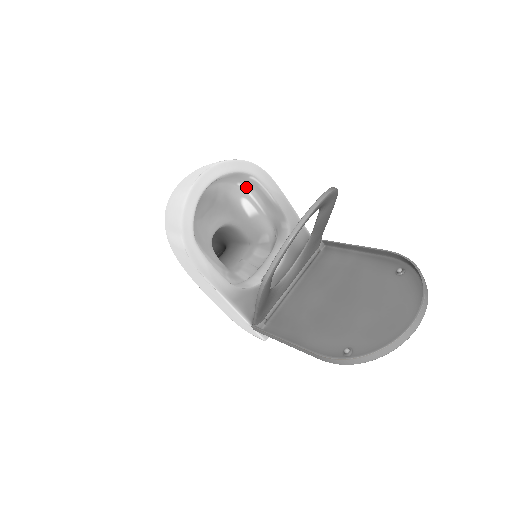
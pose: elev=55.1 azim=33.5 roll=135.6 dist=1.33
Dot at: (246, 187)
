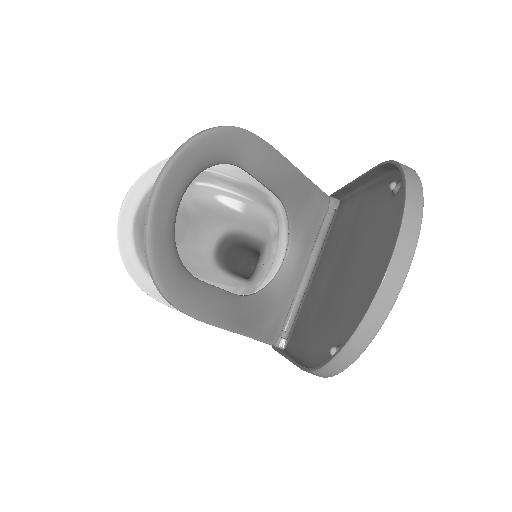
Dot at: (207, 182)
